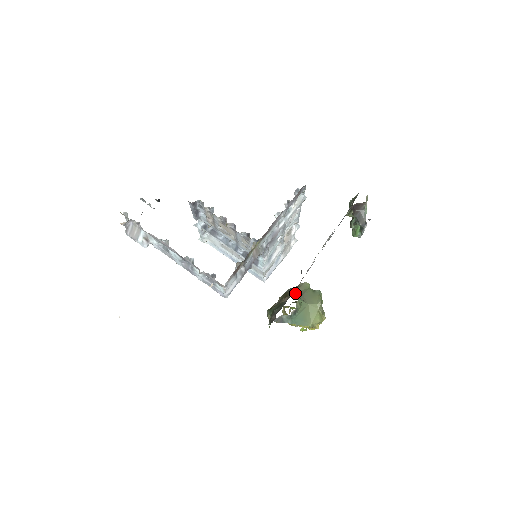
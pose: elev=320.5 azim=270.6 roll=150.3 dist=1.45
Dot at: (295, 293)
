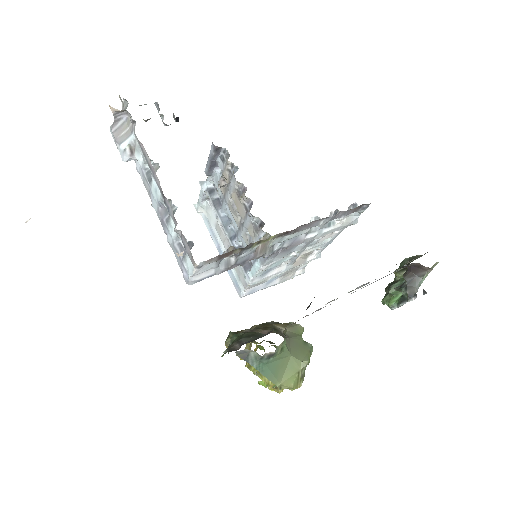
Dot at: (284, 330)
